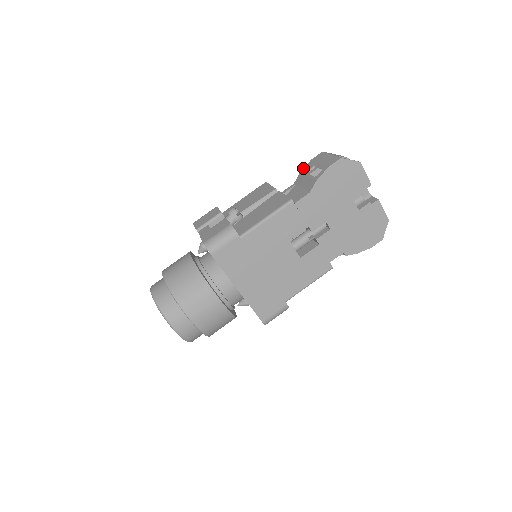
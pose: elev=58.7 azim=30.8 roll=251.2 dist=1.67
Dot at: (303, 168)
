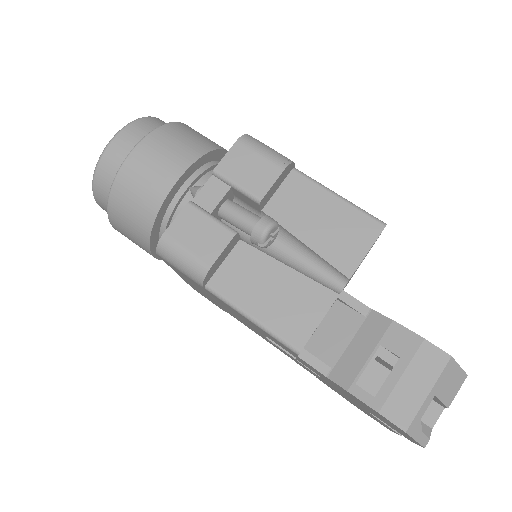
Dot at: occluded
